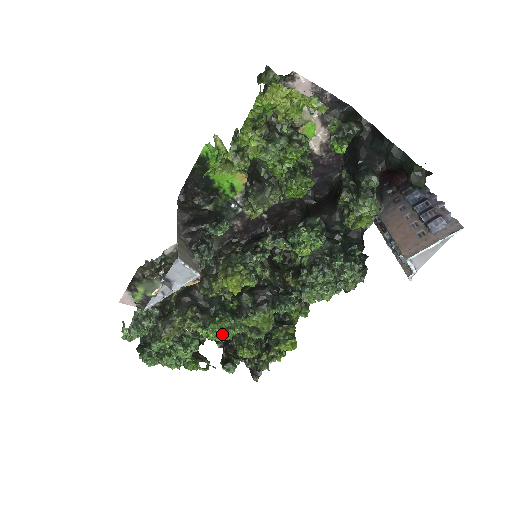
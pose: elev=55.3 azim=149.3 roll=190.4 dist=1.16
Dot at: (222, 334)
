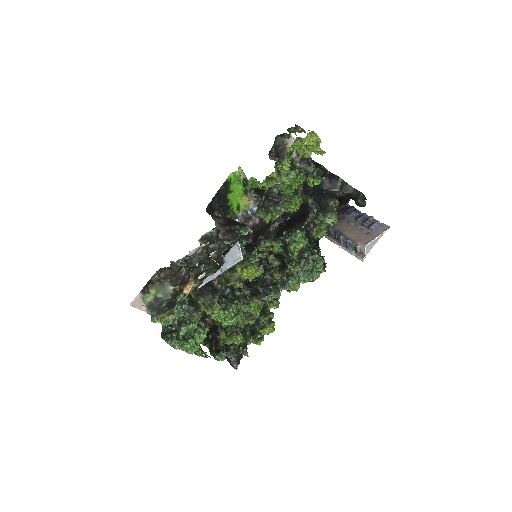
Dot at: (236, 315)
